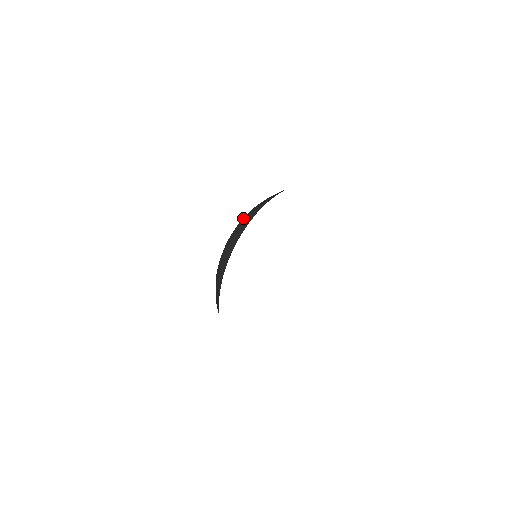
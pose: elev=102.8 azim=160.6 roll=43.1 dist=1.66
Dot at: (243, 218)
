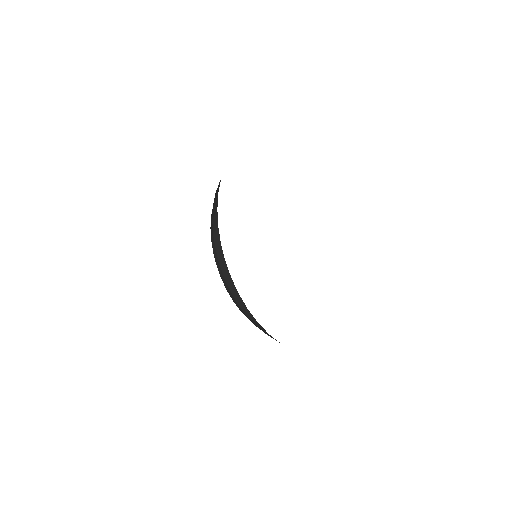
Dot at: occluded
